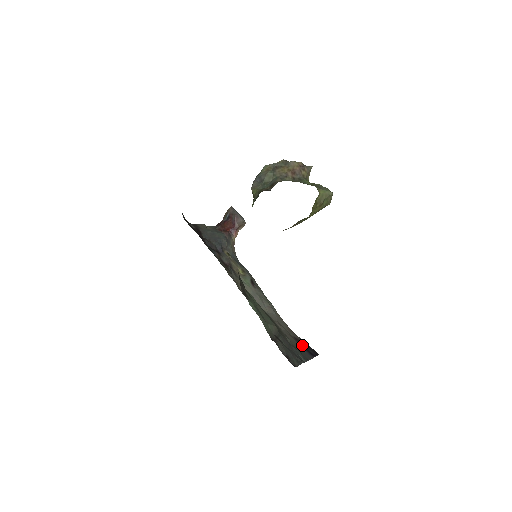
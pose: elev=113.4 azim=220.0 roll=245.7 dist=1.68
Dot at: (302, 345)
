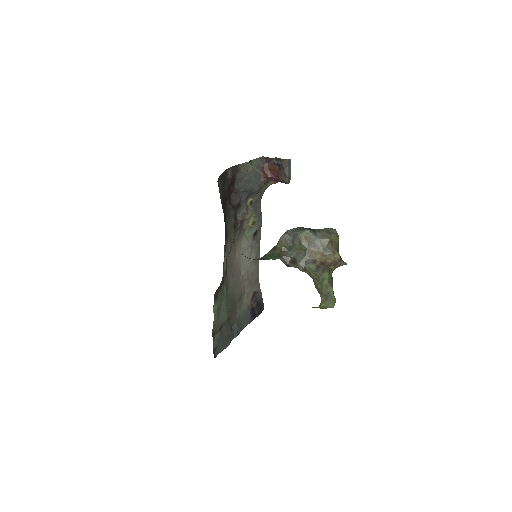
Dot at: (253, 306)
